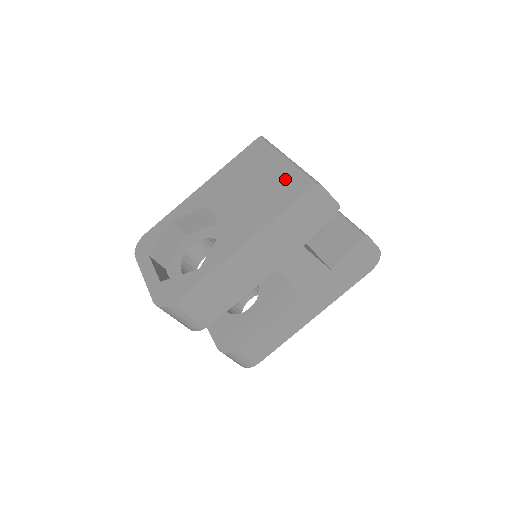
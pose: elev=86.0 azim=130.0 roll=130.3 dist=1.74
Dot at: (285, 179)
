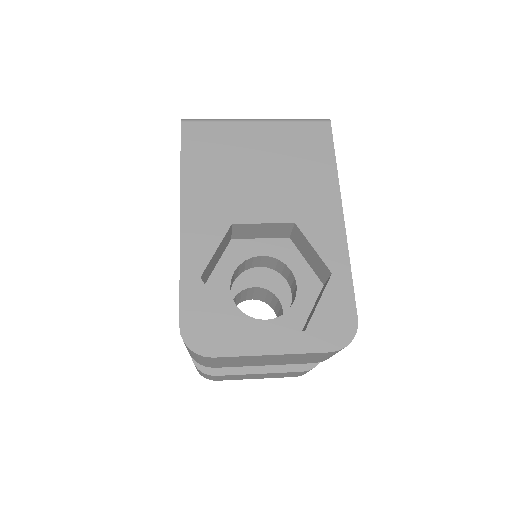
Dot at: (291, 136)
